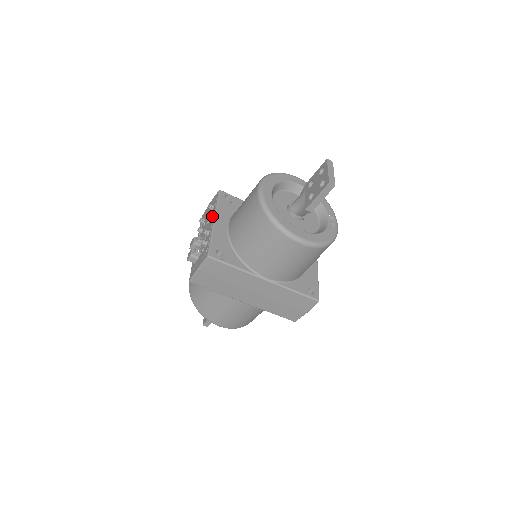
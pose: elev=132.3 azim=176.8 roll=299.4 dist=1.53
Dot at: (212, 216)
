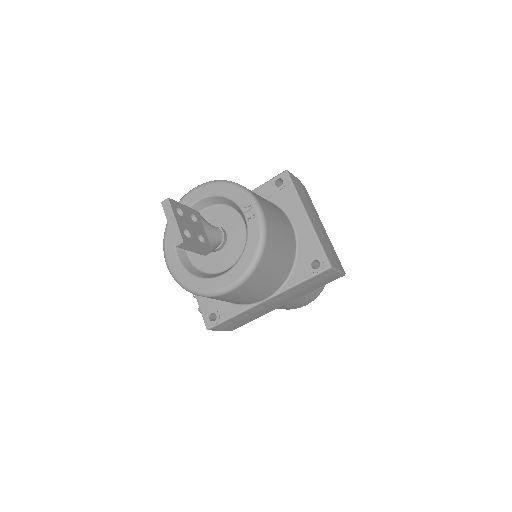
Dot at: occluded
